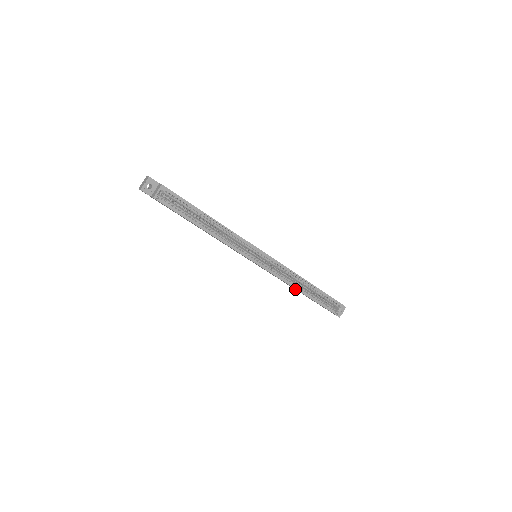
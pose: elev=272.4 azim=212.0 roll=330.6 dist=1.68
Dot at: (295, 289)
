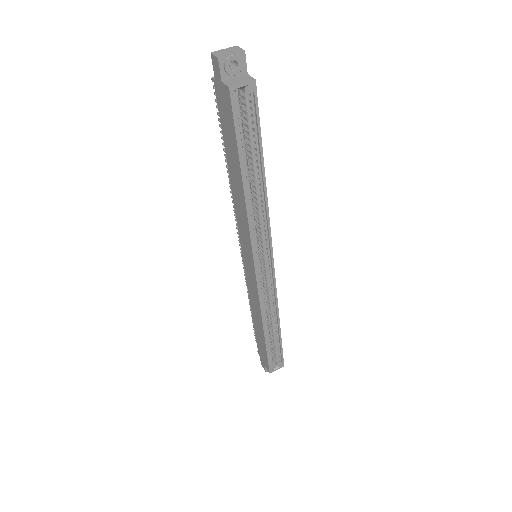
Dot at: (255, 317)
